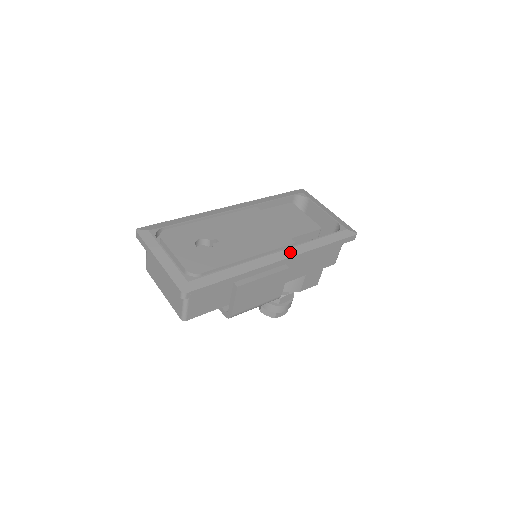
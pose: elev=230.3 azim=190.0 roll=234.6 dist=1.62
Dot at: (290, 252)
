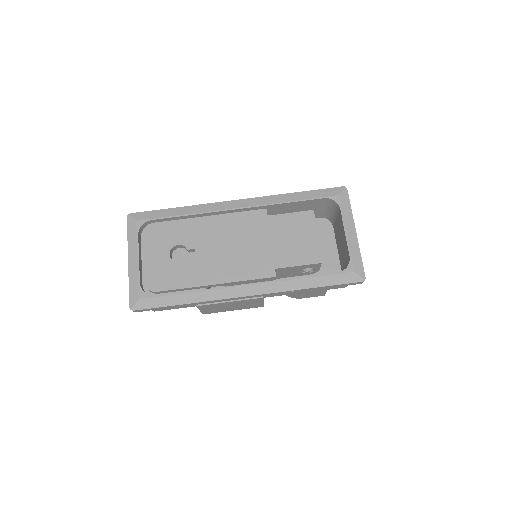
Dot at: (262, 288)
